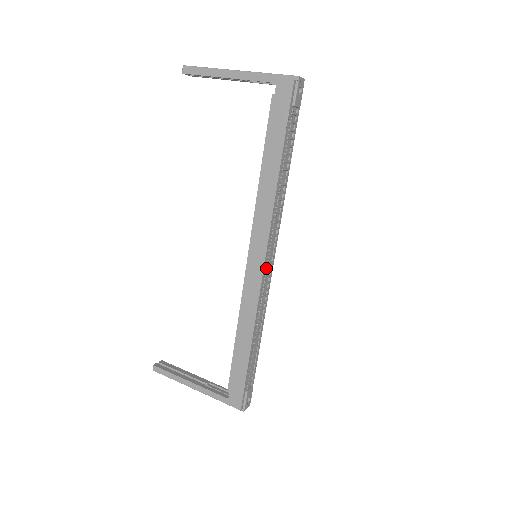
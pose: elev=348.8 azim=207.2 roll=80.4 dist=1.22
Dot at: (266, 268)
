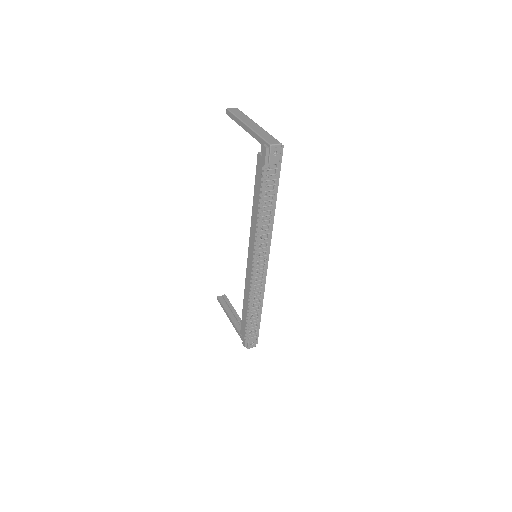
Dot at: (257, 267)
